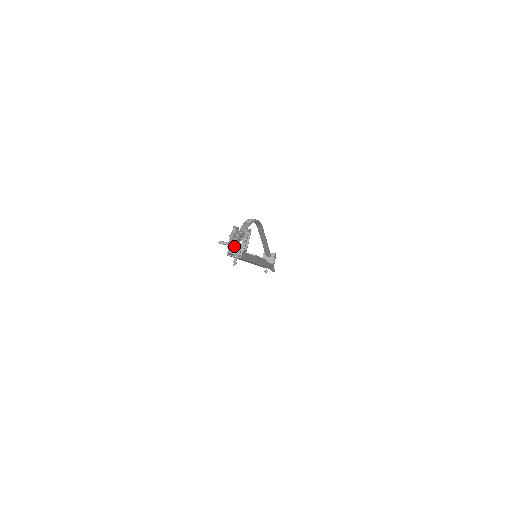
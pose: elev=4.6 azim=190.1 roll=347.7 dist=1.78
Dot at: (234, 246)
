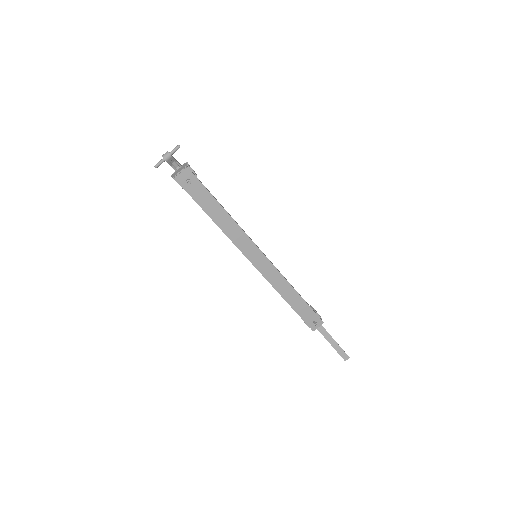
Dot at: (167, 152)
